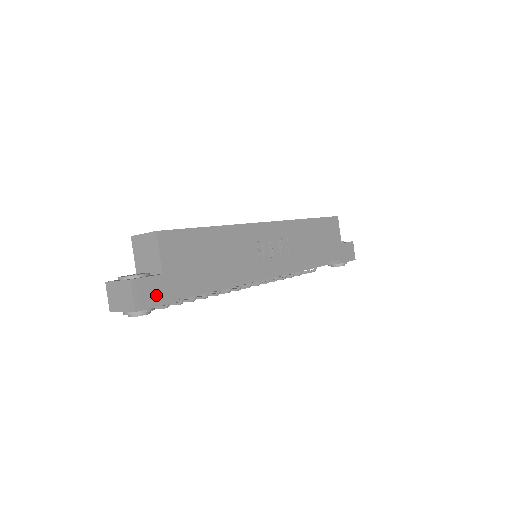
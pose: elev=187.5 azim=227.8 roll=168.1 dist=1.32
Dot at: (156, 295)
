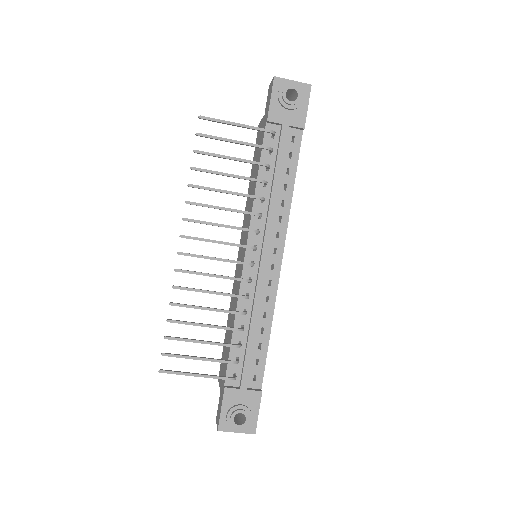
Dot at: occluded
